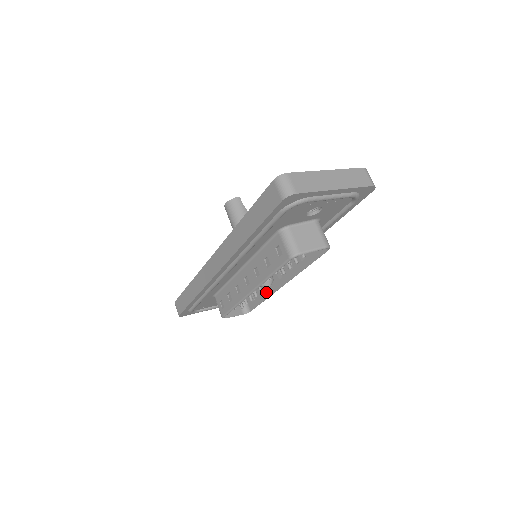
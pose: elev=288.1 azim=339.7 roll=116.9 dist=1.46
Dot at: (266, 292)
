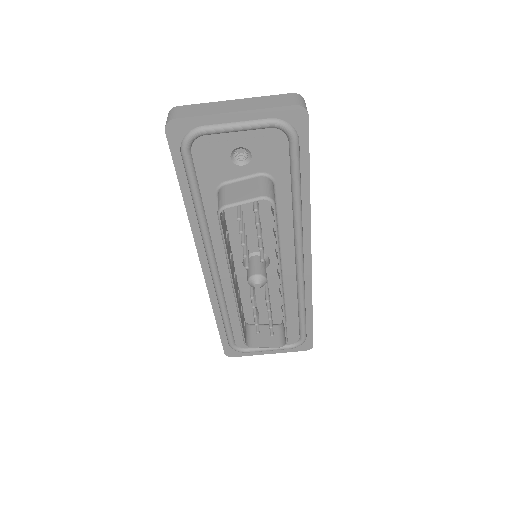
Dot at: occluded
